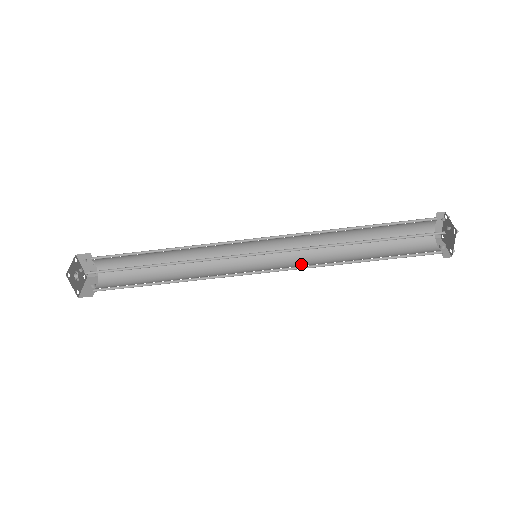
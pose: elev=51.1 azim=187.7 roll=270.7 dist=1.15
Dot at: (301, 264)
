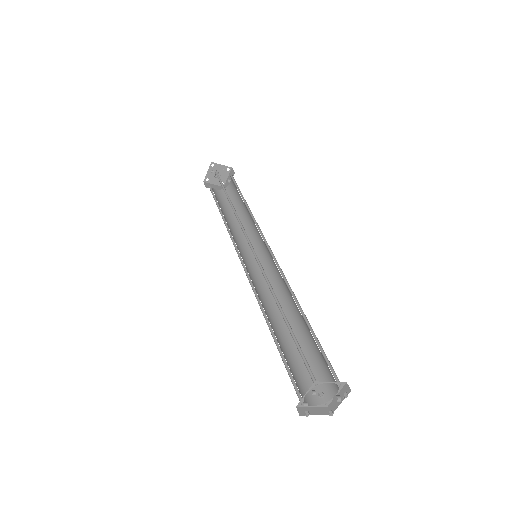
Dot at: (279, 286)
